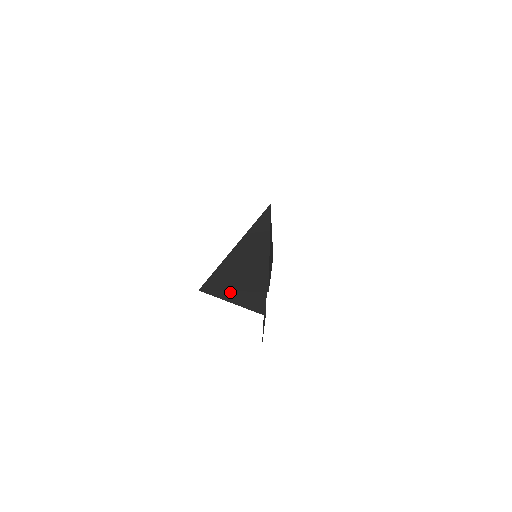
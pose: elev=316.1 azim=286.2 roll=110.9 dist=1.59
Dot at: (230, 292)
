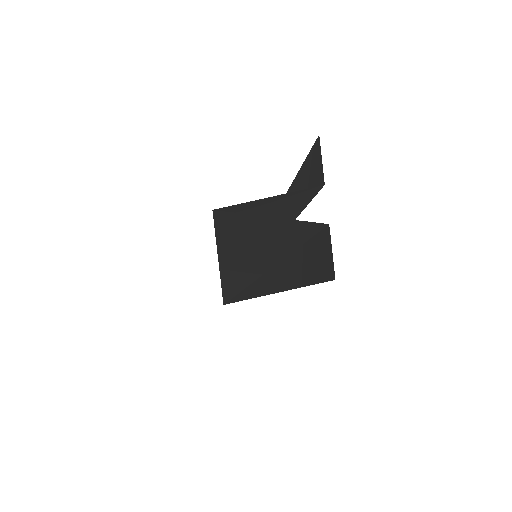
Dot at: (257, 225)
